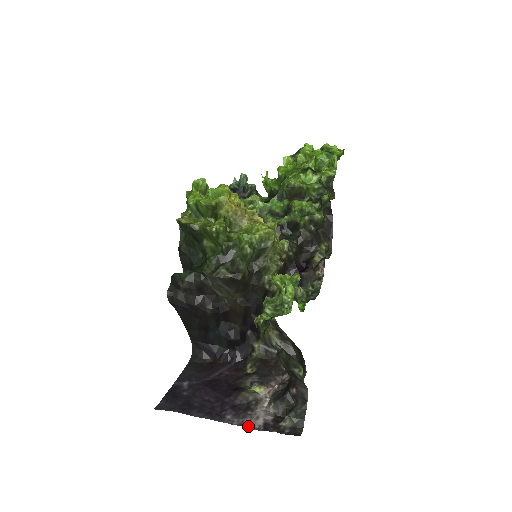
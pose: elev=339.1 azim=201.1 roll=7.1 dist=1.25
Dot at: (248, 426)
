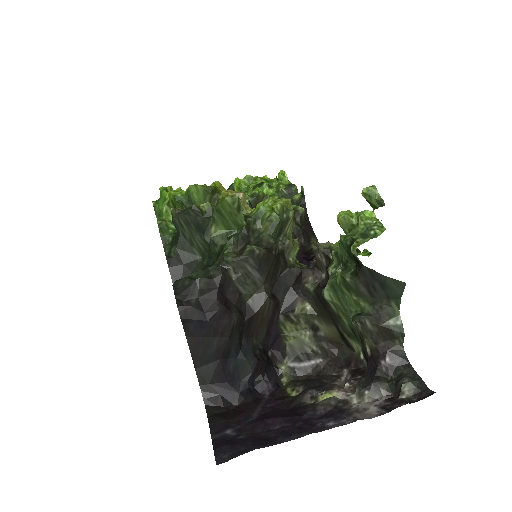
Dot at: (366, 417)
